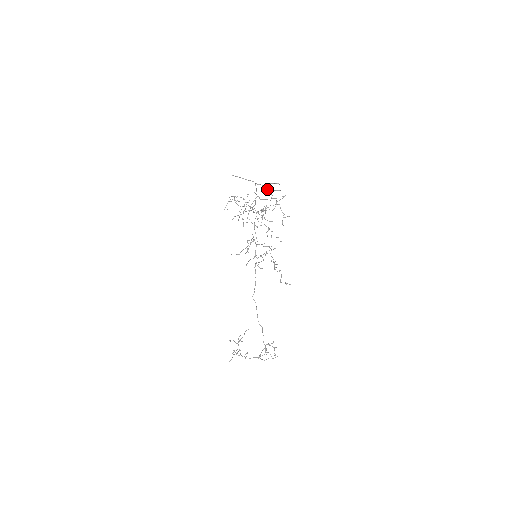
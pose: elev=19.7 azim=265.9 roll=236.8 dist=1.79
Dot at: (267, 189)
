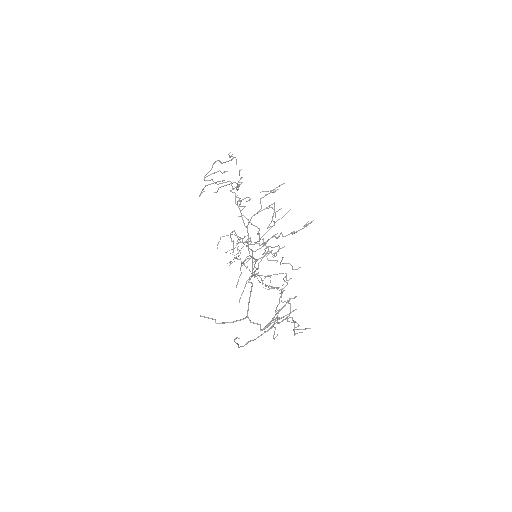
Dot at: (269, 325)
